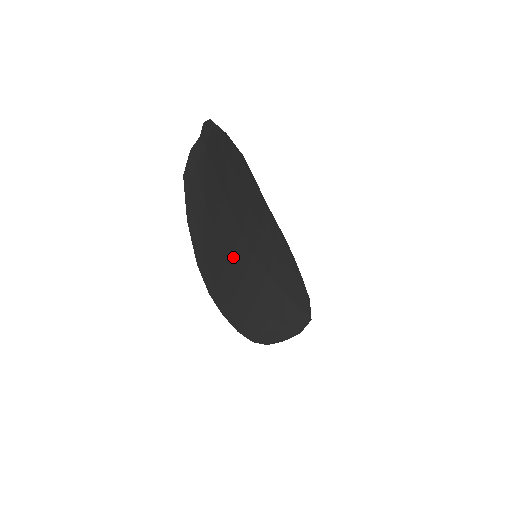
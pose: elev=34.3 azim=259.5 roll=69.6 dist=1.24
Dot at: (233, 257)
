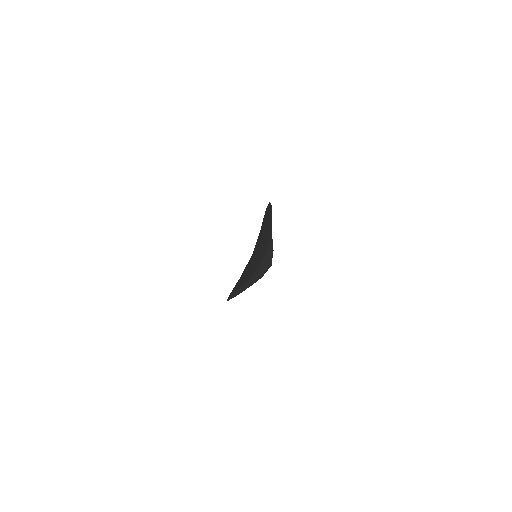
Dot at: occluded
